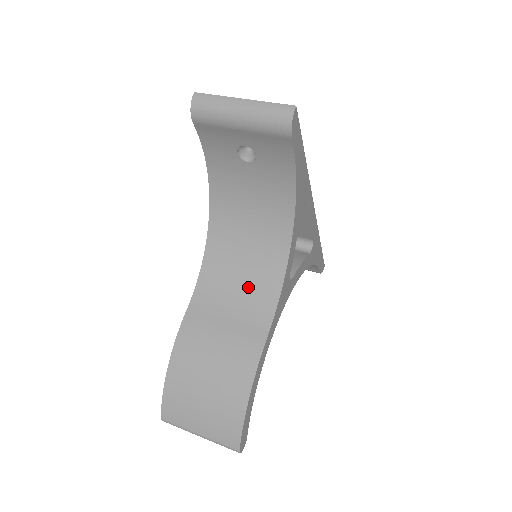
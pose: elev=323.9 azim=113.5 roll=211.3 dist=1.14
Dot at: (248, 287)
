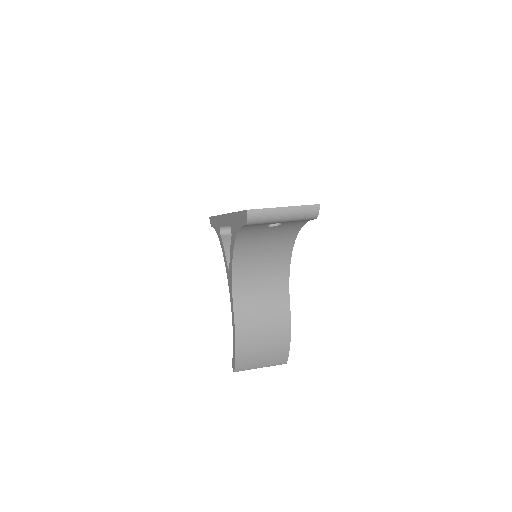
Dot at: (268, 283)
